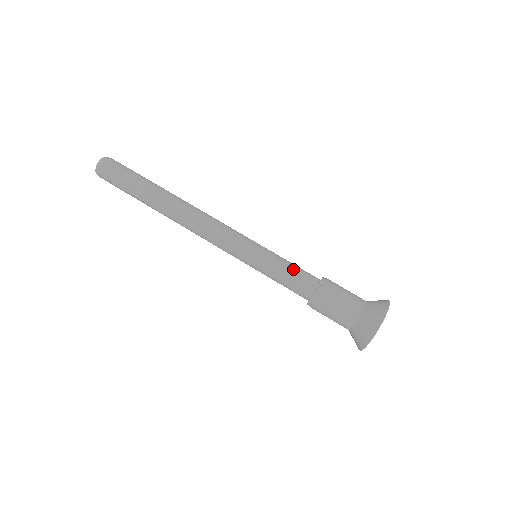
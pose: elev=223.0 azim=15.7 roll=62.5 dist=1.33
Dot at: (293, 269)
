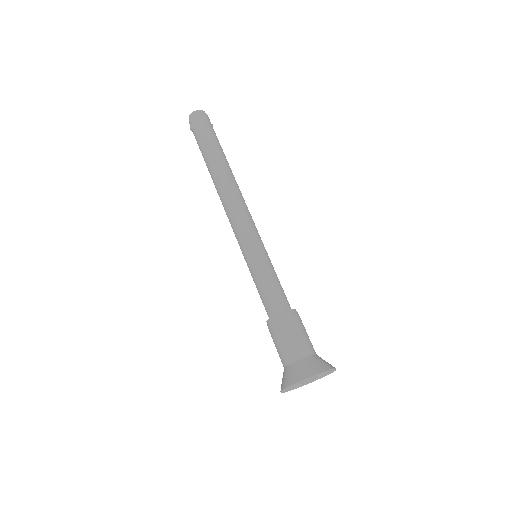
Dot at: (273, 285)
